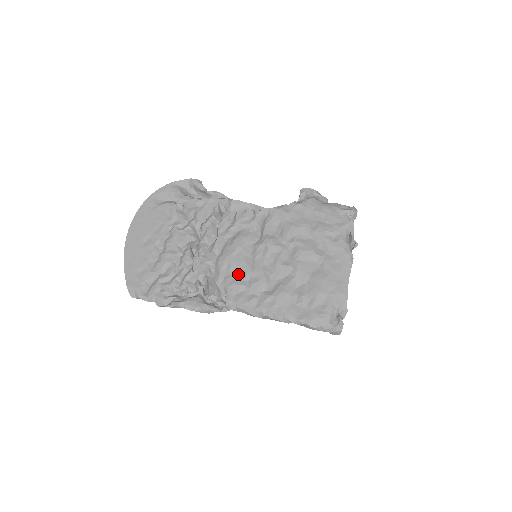
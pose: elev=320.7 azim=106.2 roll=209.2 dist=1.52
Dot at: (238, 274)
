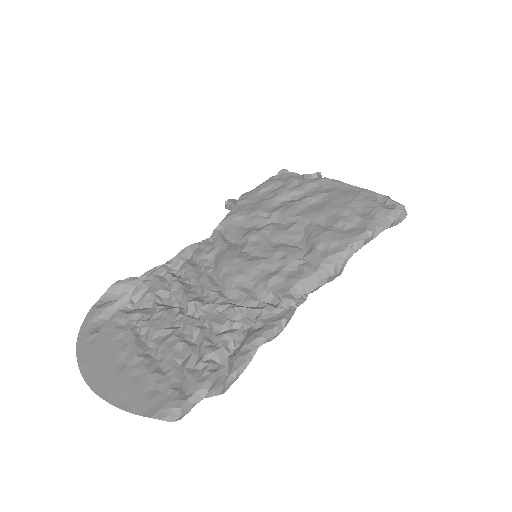
Dot at: (261, 274)
